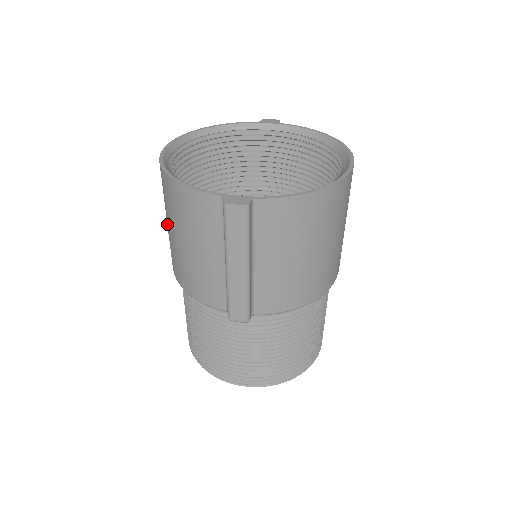
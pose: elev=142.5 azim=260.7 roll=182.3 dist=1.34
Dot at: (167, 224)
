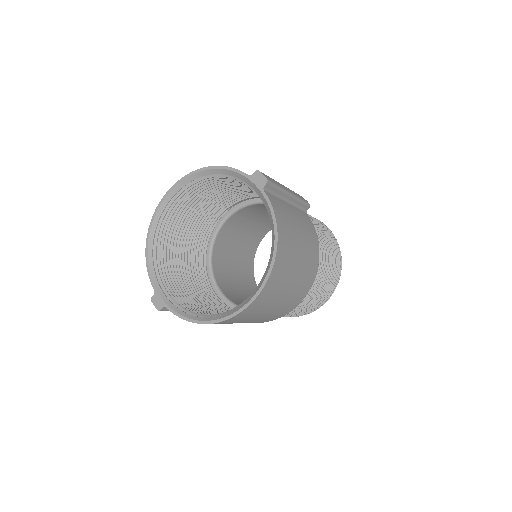
Dot at: occluded
